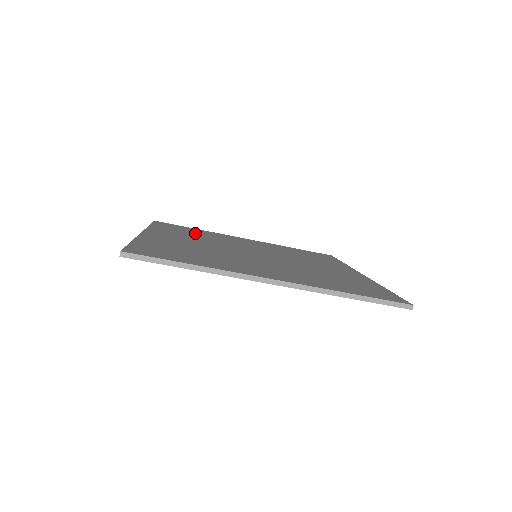
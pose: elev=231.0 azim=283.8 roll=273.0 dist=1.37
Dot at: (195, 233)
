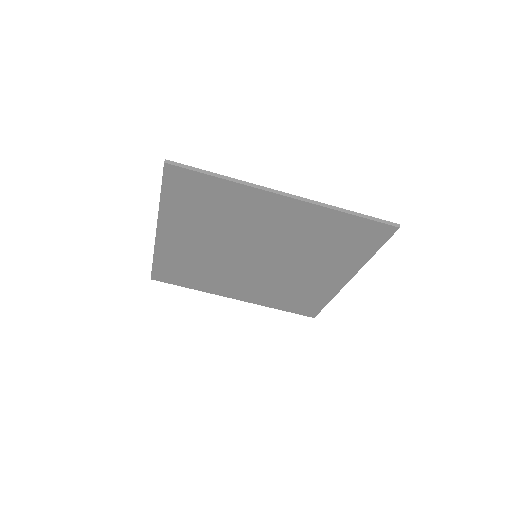
Dot at: occluded
